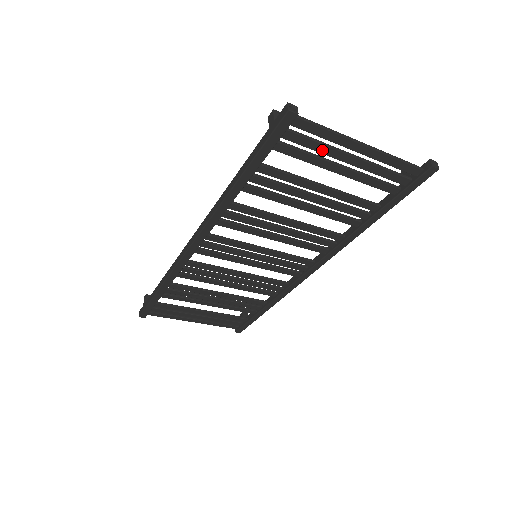
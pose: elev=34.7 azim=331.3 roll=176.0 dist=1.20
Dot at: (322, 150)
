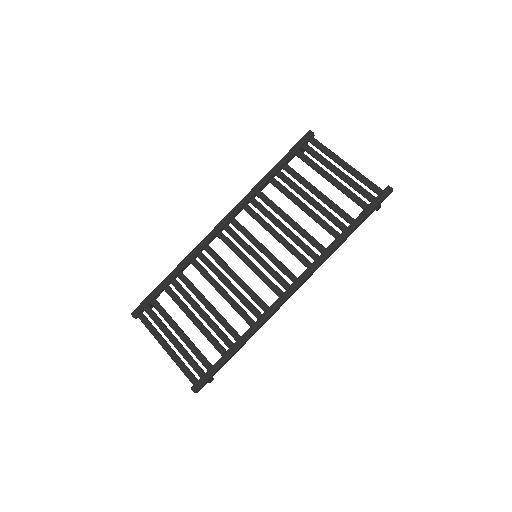
Dot at: (322, 161)
